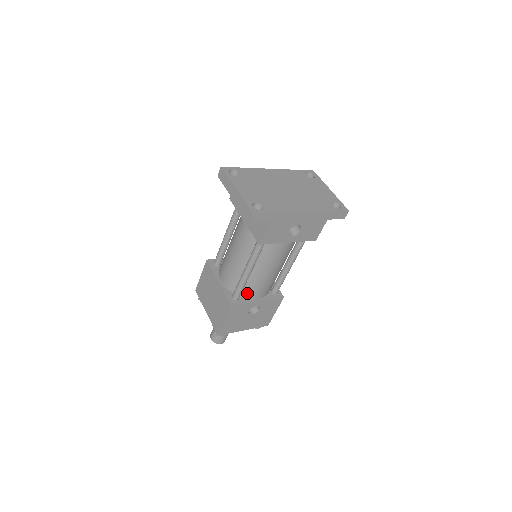
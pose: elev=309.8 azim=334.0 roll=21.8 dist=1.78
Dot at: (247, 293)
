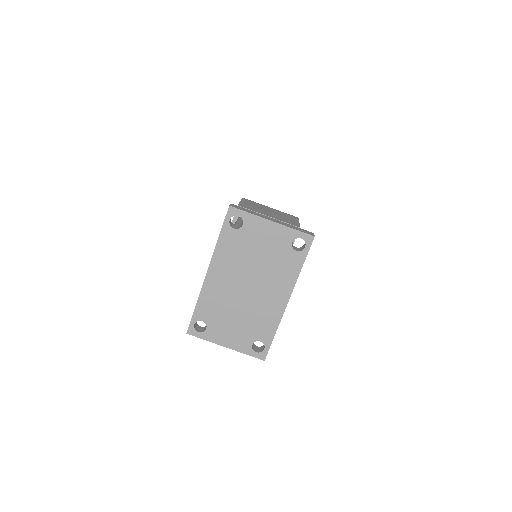
Dot at: occluded
